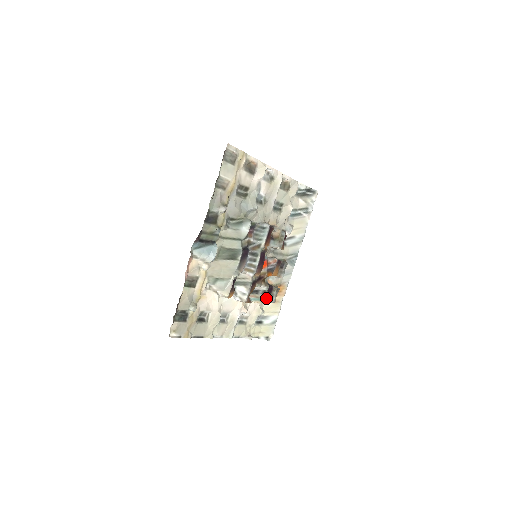
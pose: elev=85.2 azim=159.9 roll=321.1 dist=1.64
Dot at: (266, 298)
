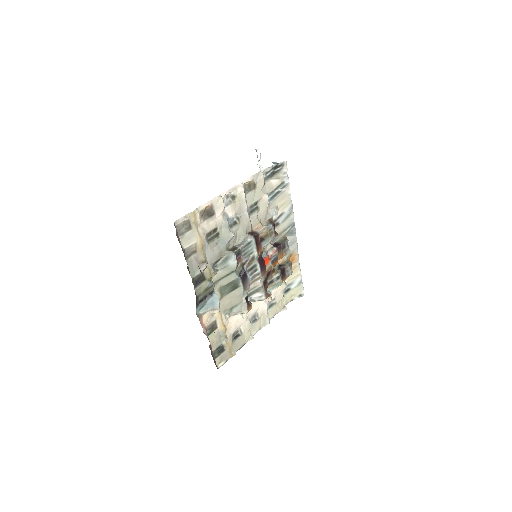
Dot at: (282, 279)
